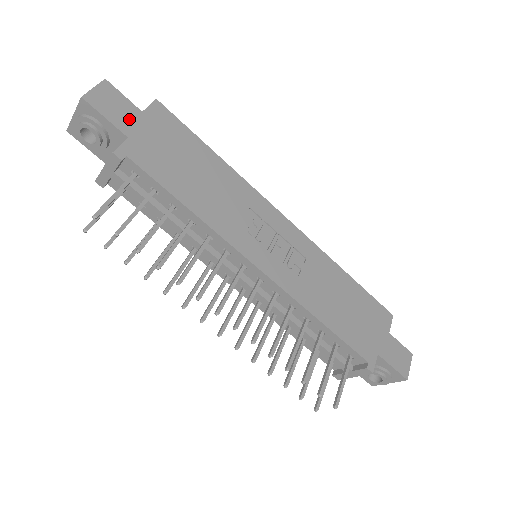
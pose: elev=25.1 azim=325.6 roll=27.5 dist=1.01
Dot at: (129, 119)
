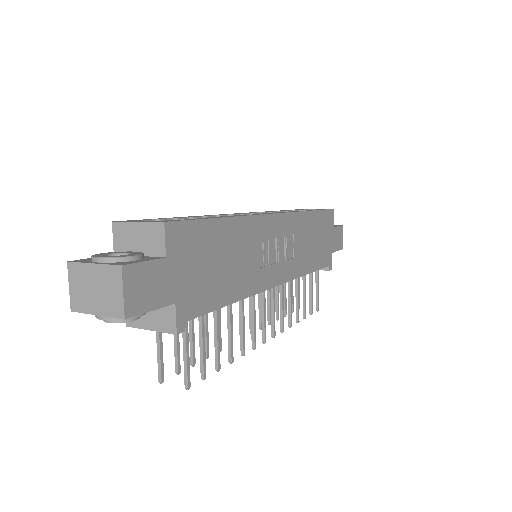
Dot at: (164, 283)
